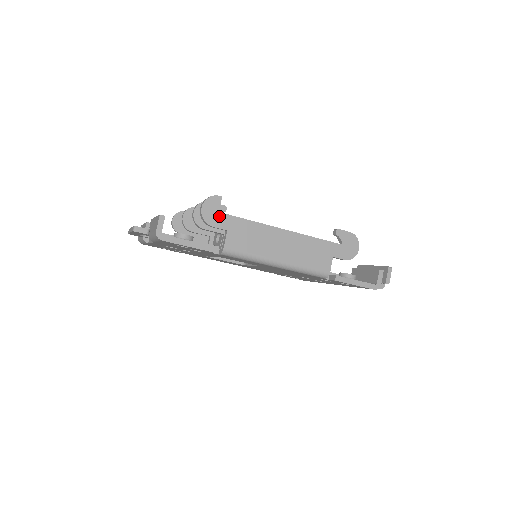
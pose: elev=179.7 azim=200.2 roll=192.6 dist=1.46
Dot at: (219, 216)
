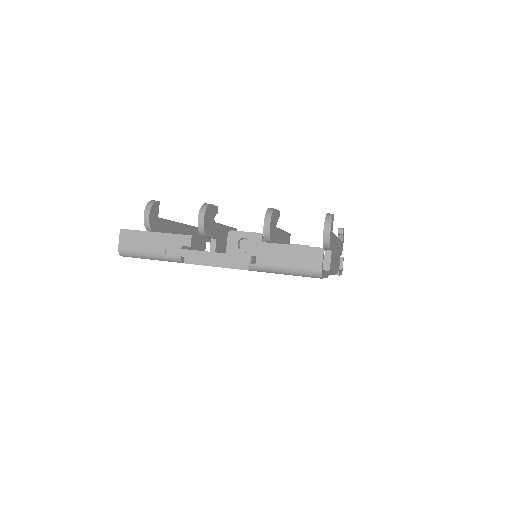
Dot at: (332, 236)
